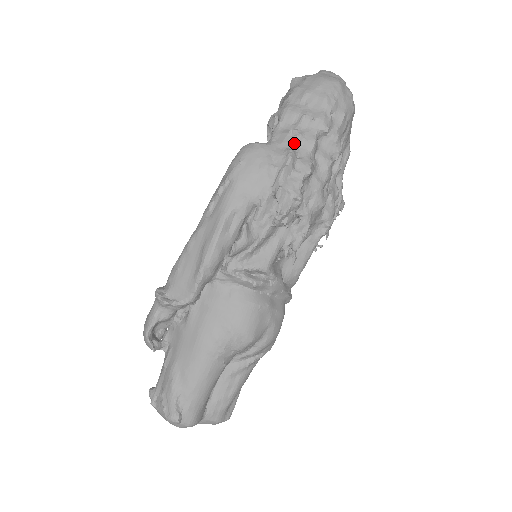
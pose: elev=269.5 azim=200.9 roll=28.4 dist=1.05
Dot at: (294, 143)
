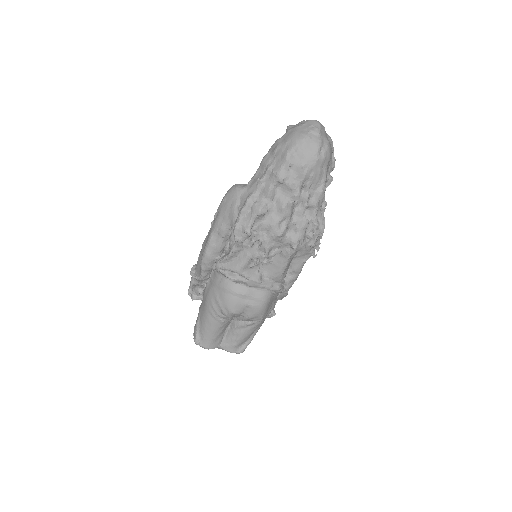
Dot at: (256, 190)
